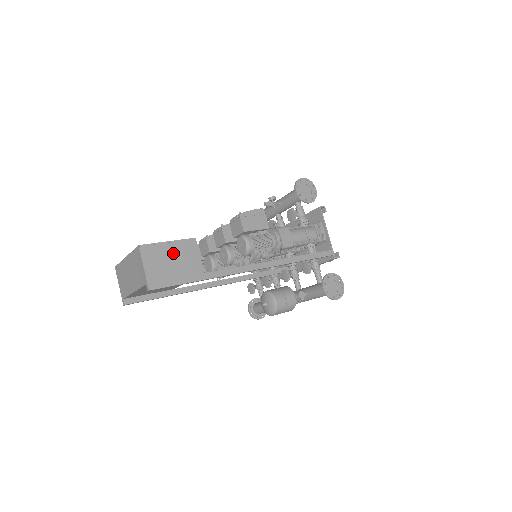
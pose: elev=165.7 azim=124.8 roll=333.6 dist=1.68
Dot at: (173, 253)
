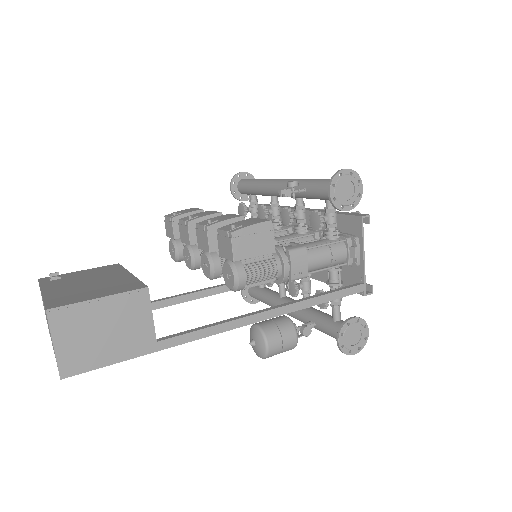
Dot at: (106, 316)
